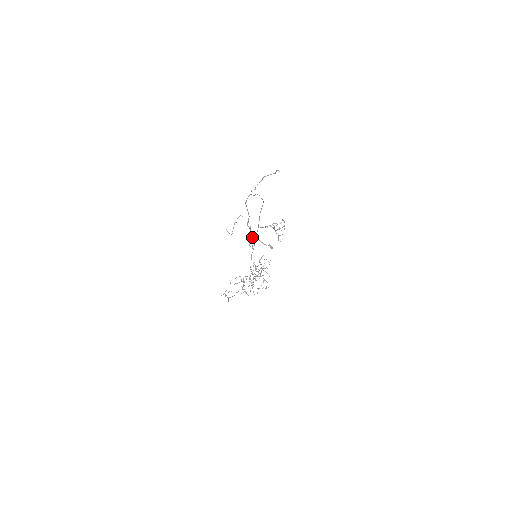
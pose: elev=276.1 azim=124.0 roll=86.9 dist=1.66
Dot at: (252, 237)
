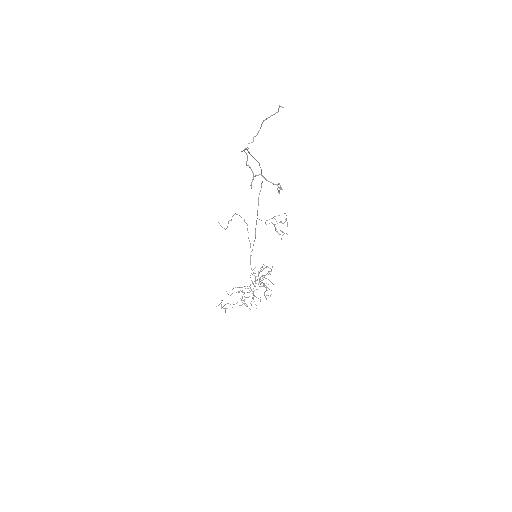
Dot at: occluded
